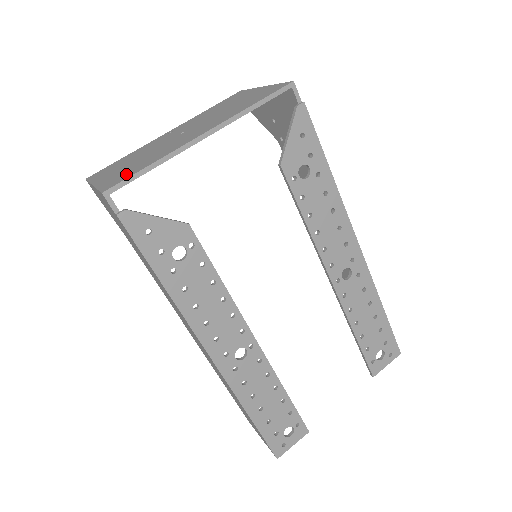
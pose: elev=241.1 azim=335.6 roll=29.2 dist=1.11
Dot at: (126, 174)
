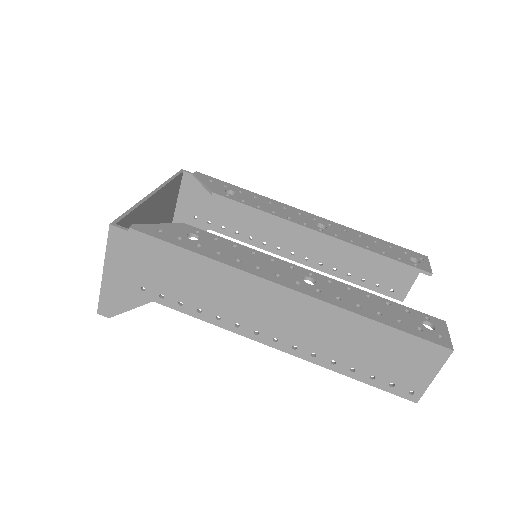
Dot at: occluded
